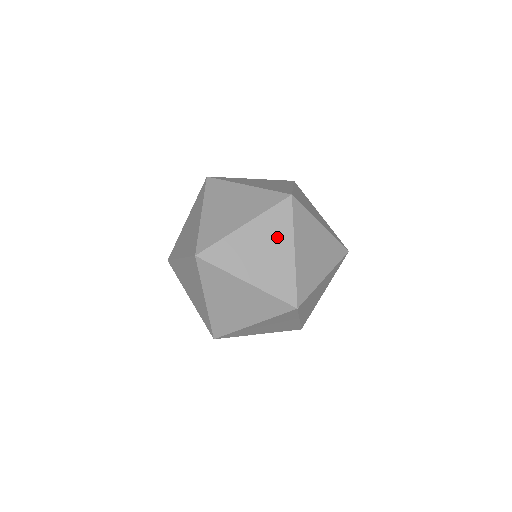
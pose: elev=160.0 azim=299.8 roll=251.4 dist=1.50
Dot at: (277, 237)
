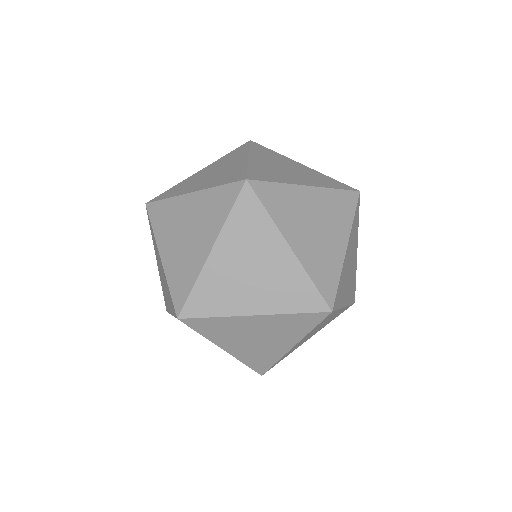
Dot at: (207, 223)
